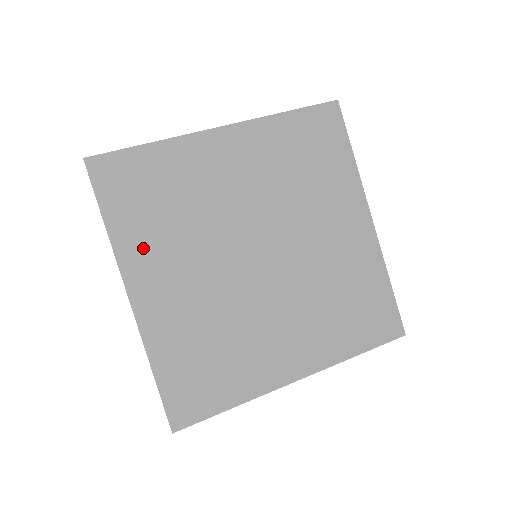
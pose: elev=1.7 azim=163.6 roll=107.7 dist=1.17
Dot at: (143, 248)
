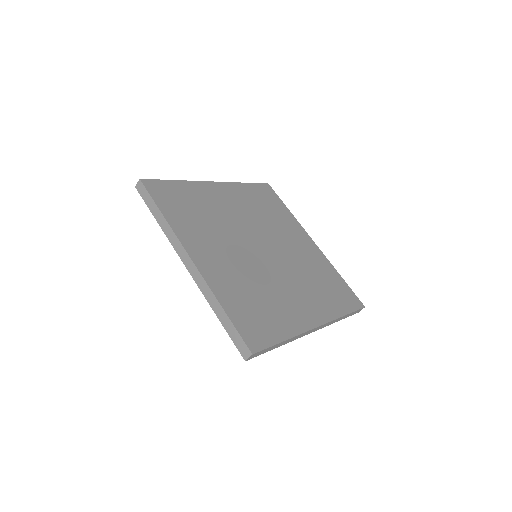
Dot at: (191, 232)
